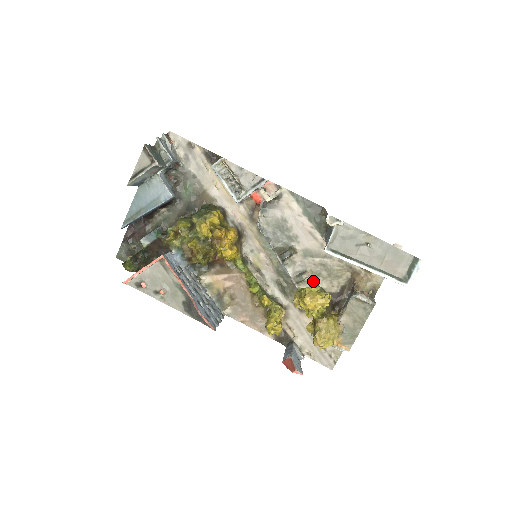
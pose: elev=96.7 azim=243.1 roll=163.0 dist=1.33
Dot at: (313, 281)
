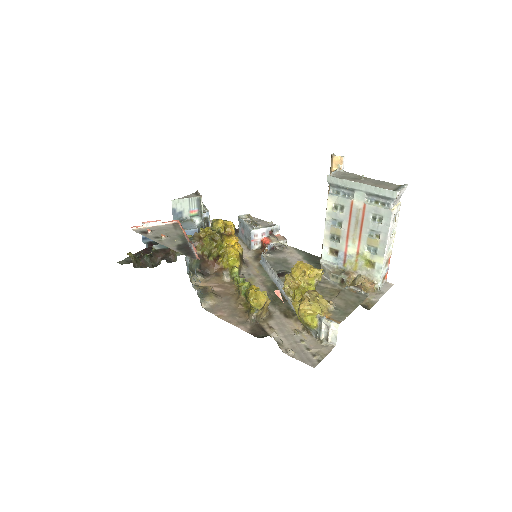
Dot at: occluded
